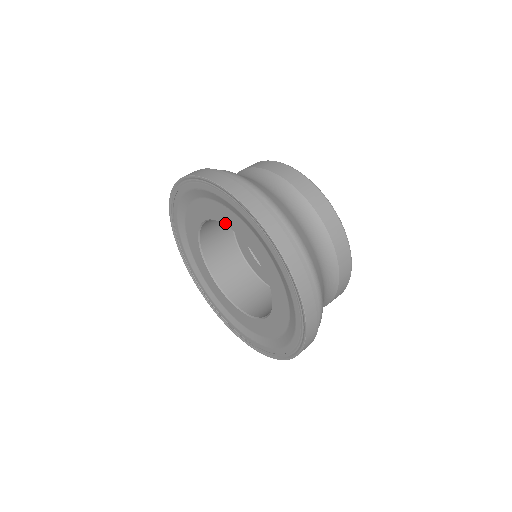
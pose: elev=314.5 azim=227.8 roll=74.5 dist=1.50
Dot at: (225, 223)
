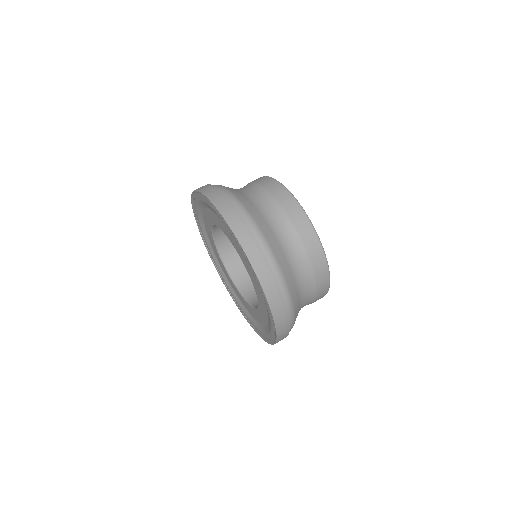
Dot at: (226, 235)
